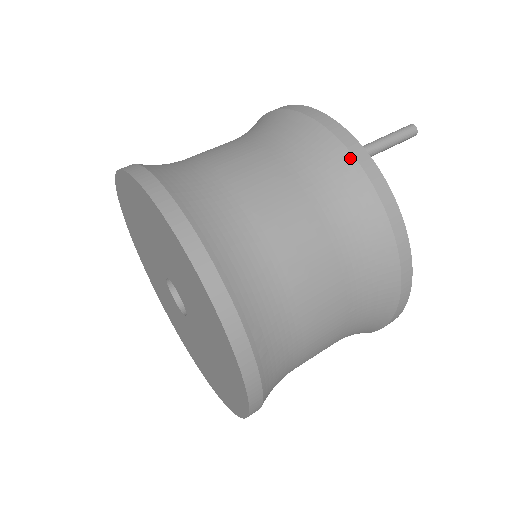
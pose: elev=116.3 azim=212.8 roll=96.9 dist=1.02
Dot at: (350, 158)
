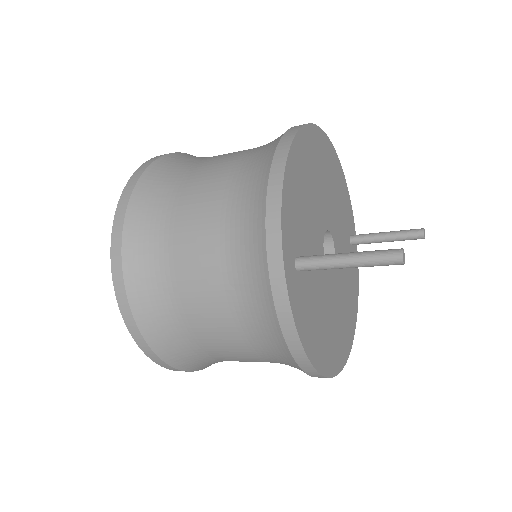
Dot at: (268, 289)
